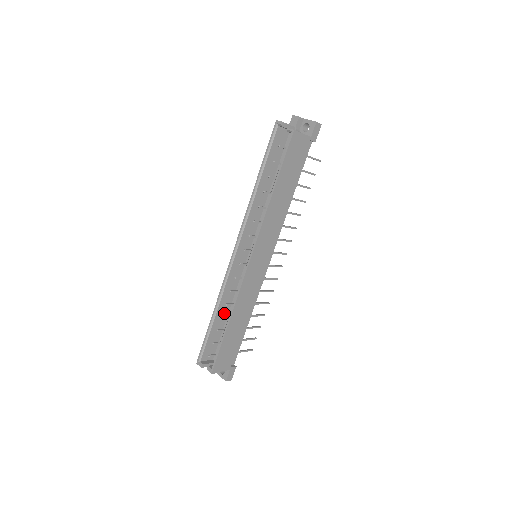
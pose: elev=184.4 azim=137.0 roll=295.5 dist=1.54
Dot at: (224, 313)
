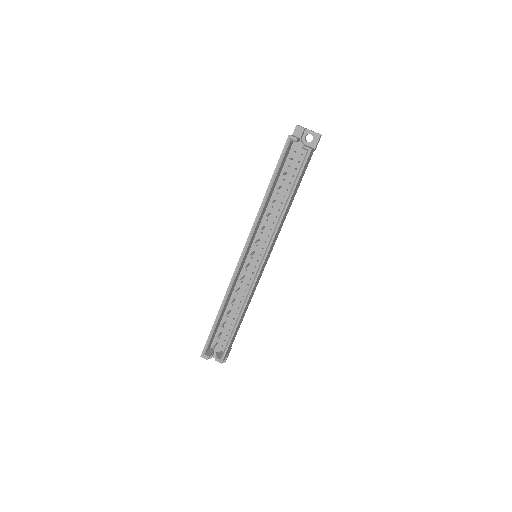
Dot at: (224, 309)
